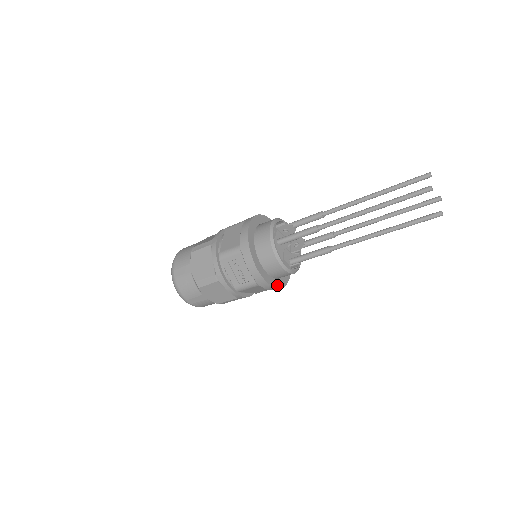
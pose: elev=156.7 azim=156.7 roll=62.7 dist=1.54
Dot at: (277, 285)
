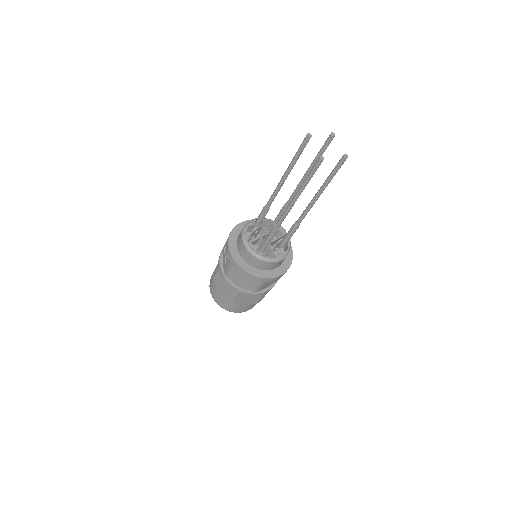
Dot at: (250, 271)
